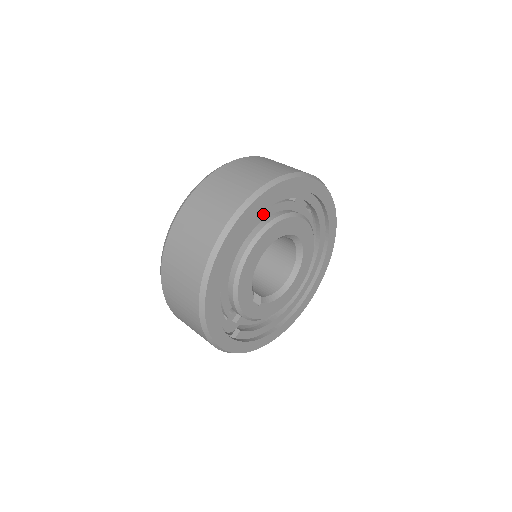
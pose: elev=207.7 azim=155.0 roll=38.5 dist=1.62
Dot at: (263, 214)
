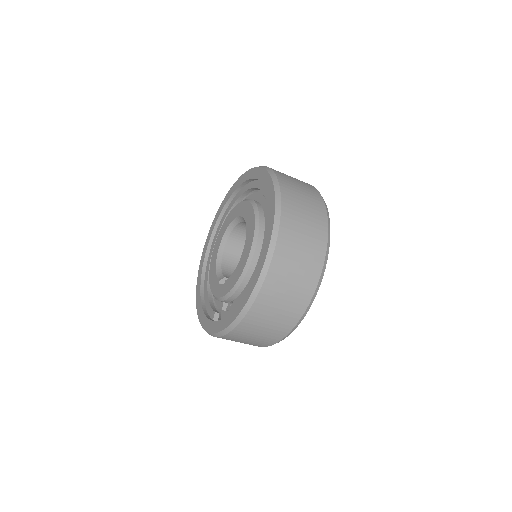
Dot at: occluded
